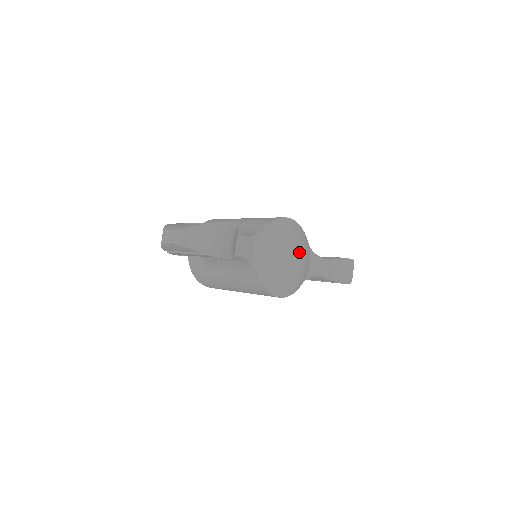
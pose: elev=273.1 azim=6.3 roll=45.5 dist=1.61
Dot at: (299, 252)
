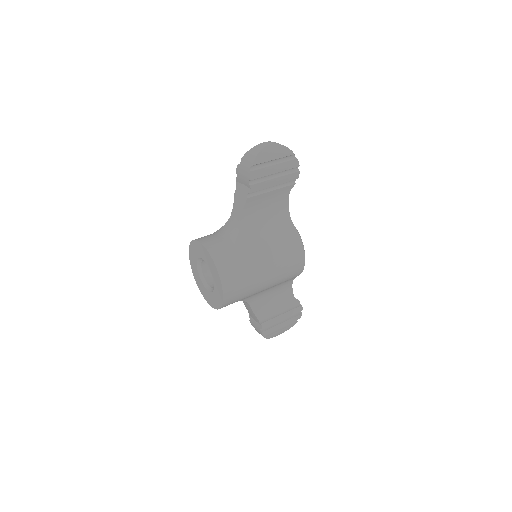
Dot at: occluded
